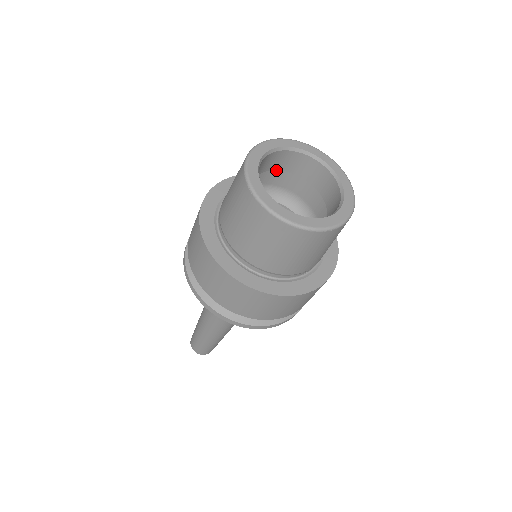
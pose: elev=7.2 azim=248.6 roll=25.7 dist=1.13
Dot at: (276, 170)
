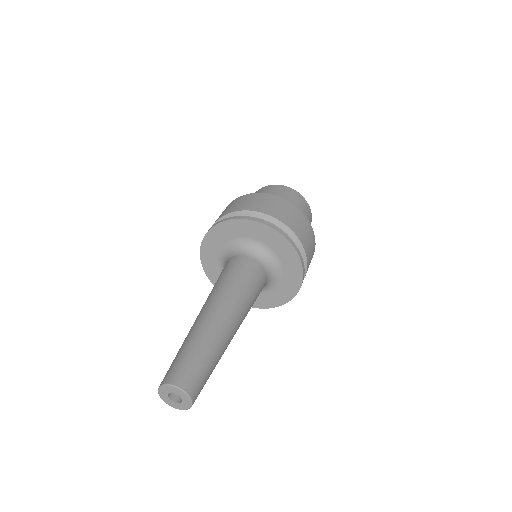
Dot at: occluded
